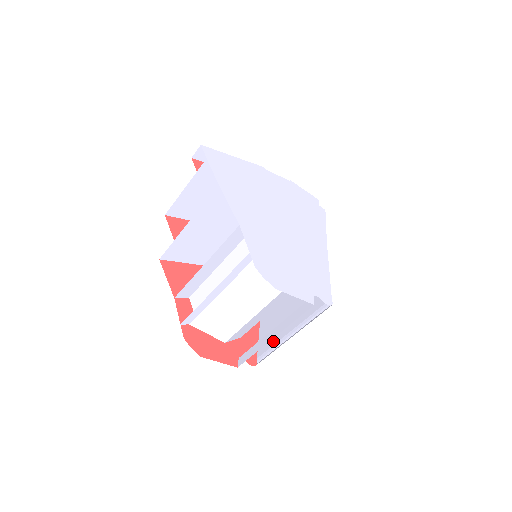
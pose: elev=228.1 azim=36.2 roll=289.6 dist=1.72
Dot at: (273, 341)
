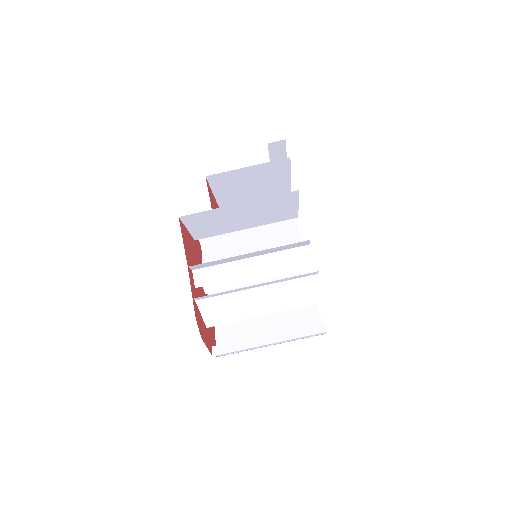
Dot at: occluded
